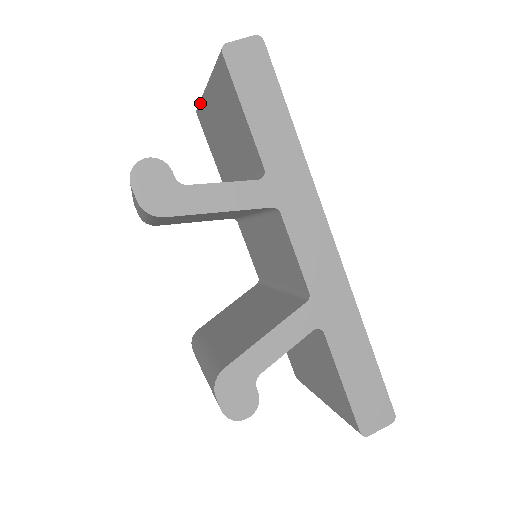
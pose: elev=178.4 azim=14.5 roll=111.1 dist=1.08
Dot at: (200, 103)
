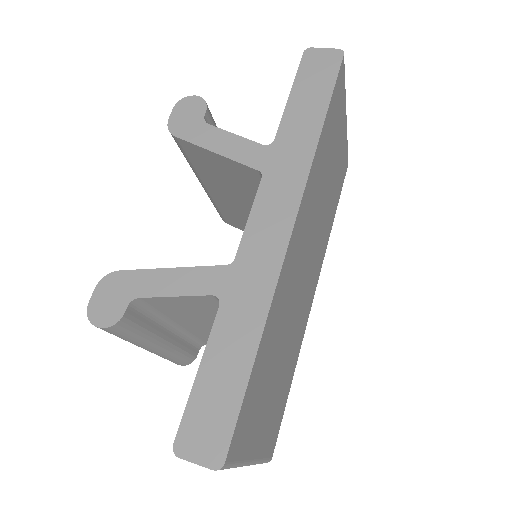
Dot at: occluded
